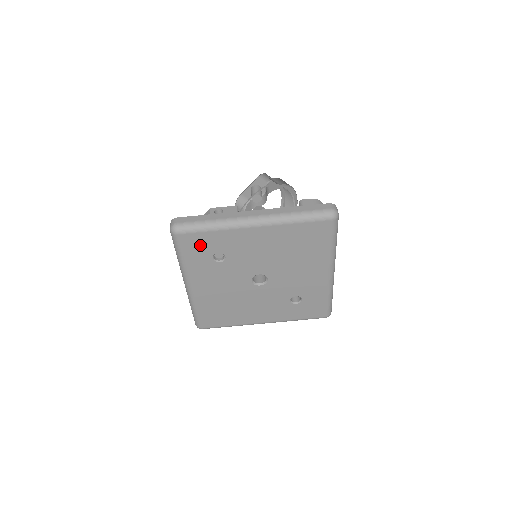
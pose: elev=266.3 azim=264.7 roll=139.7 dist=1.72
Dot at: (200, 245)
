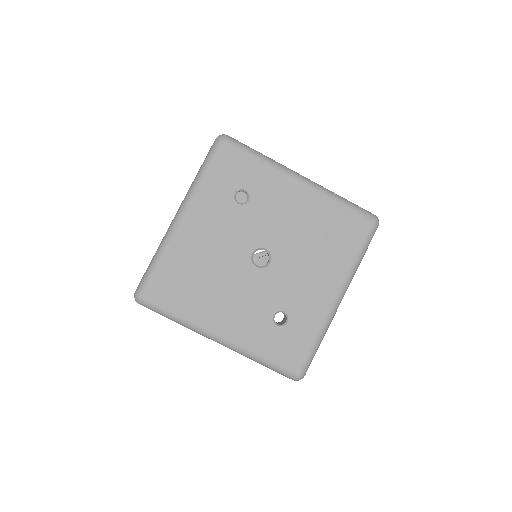
Dot at: (235, 168)
